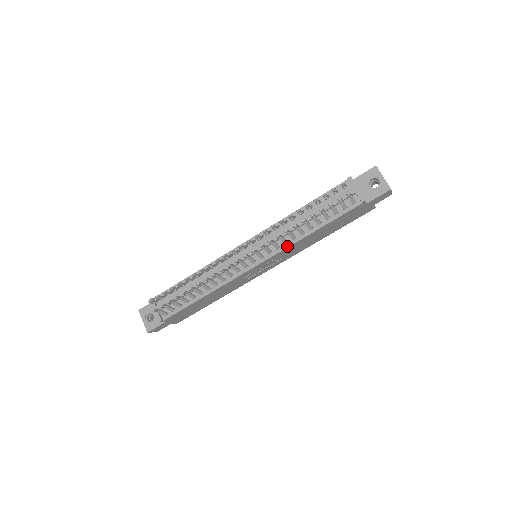
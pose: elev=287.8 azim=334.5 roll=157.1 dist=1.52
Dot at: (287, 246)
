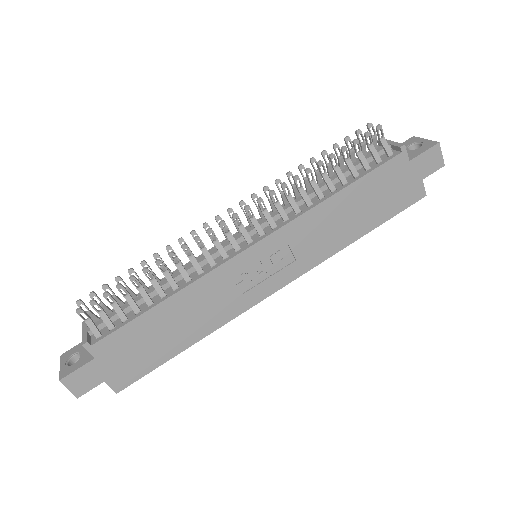
Dot at: (299, 214)
